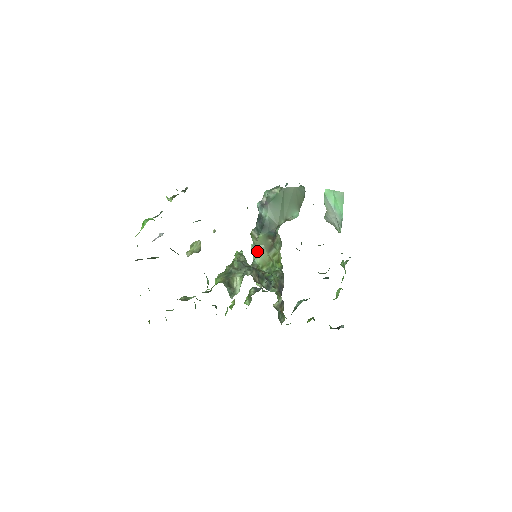
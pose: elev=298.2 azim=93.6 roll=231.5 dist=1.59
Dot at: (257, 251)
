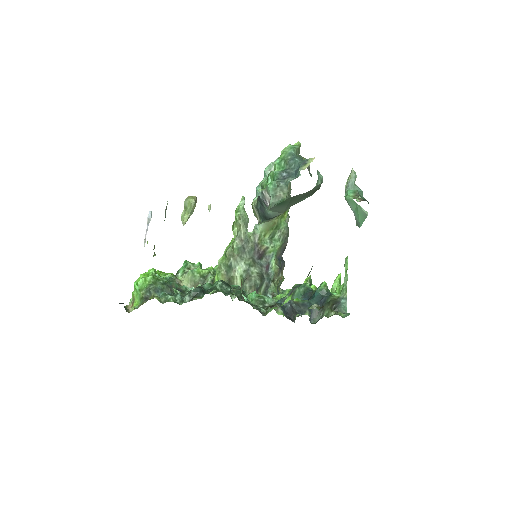
Dot at: occluded
